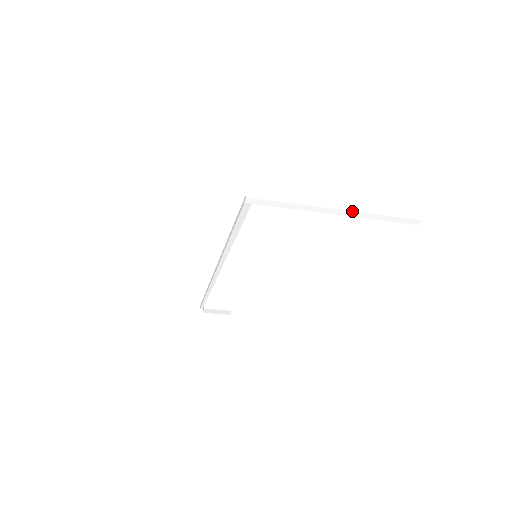
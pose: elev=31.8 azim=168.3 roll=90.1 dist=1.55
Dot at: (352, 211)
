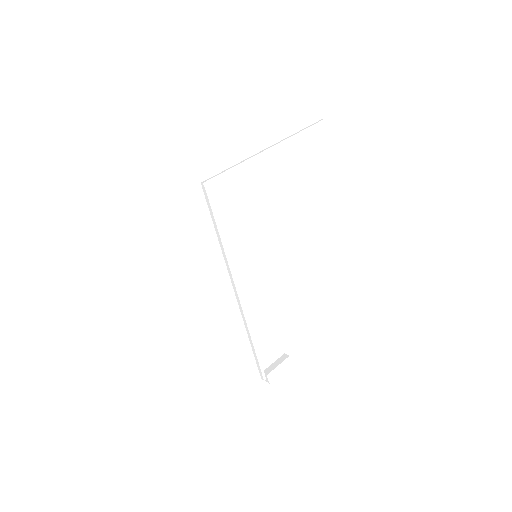
Dot at: (279, 143)
